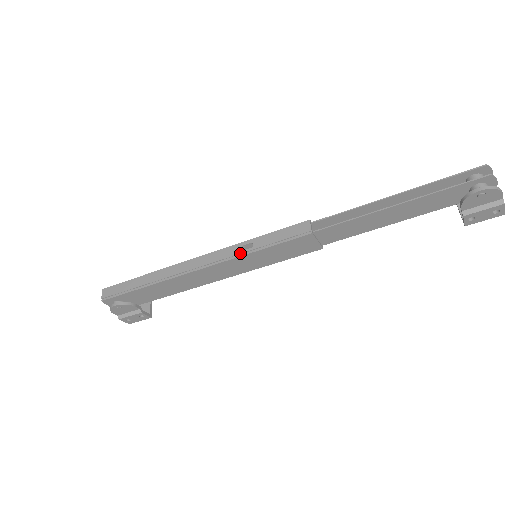
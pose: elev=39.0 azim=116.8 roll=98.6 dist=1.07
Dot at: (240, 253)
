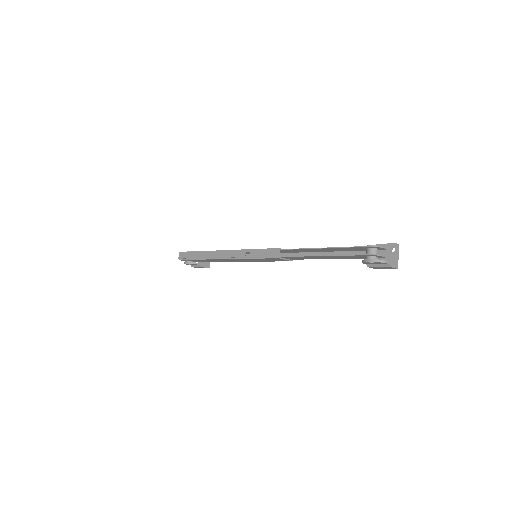
Dot at: (243, 257)
